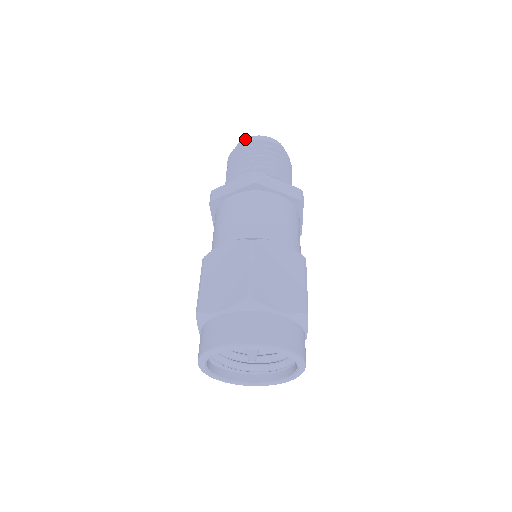
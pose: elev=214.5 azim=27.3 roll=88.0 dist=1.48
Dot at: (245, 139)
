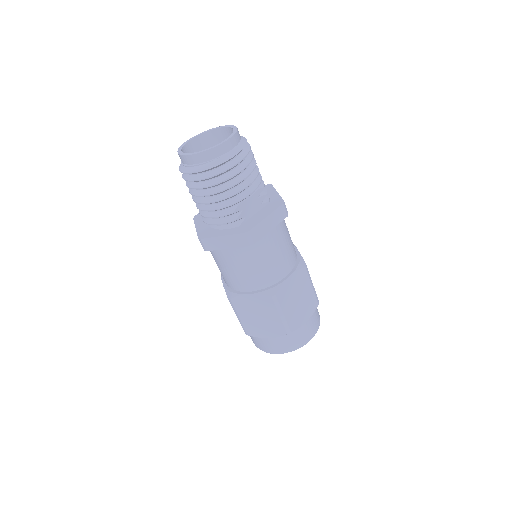
Dot at: (196, 155)
